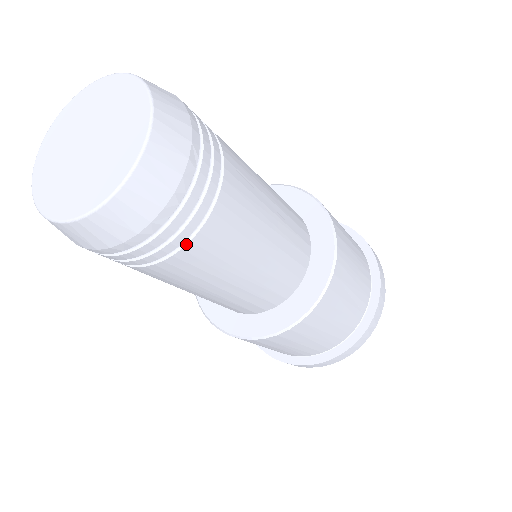
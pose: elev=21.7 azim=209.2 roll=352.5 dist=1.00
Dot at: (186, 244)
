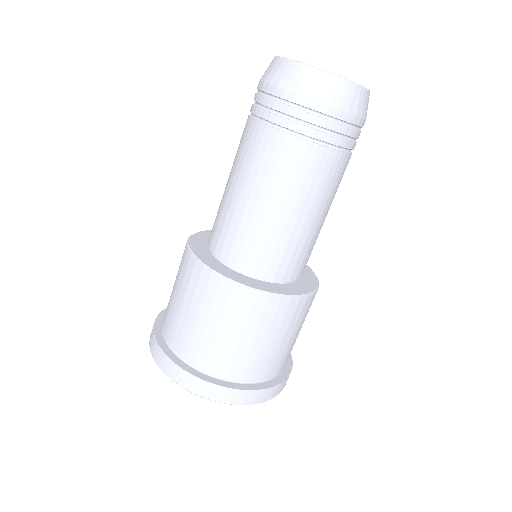
Dot at: (341, 151)
